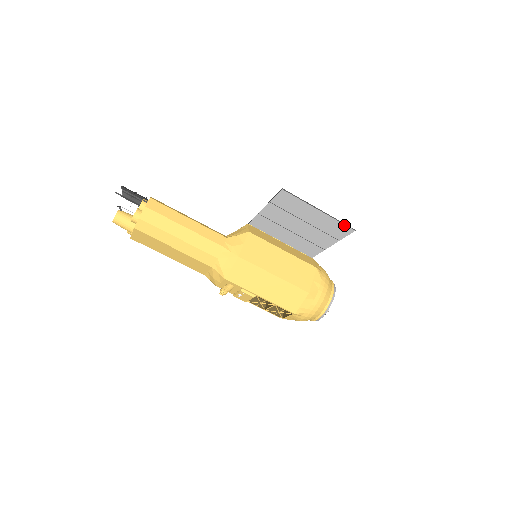
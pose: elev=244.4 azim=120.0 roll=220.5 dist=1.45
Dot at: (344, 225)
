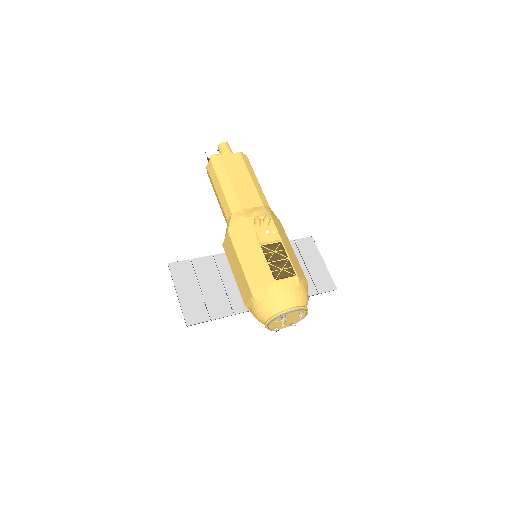
Dot at: (332, 281)
